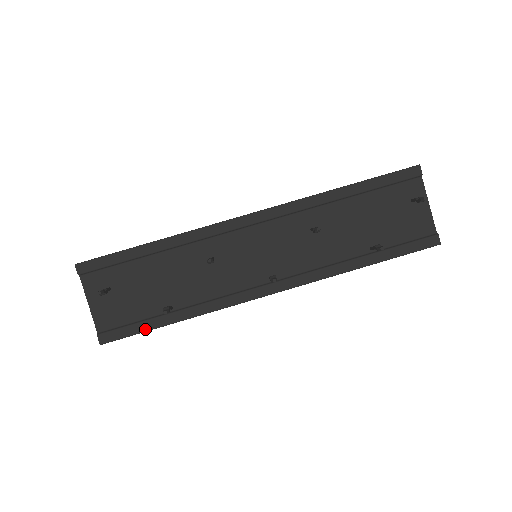
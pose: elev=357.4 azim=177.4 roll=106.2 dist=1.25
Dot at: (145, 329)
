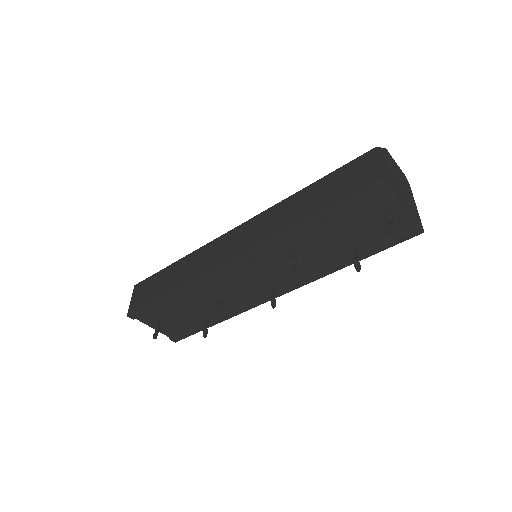
Dot at: (198, 331)
